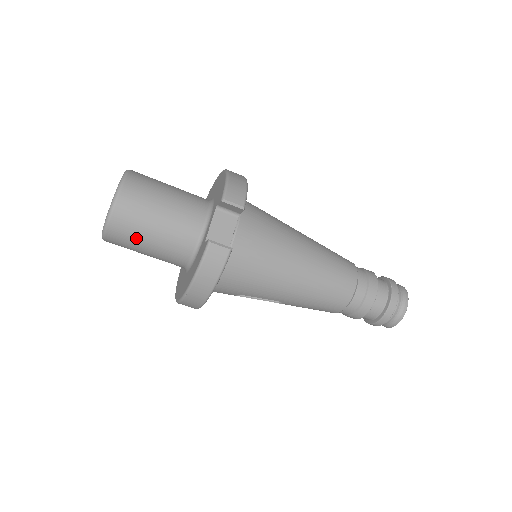
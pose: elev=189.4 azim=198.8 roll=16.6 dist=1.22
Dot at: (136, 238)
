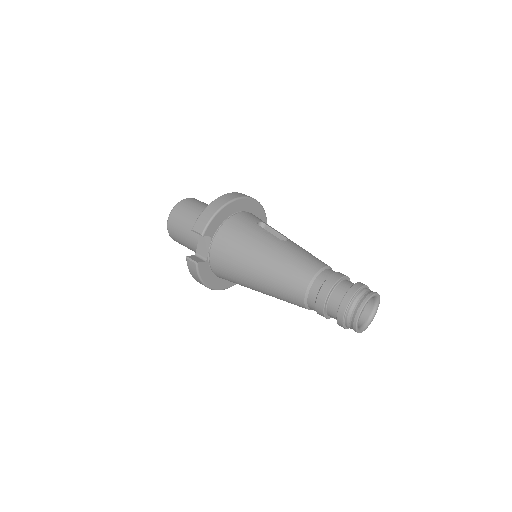
Dot at: (183, 245)
